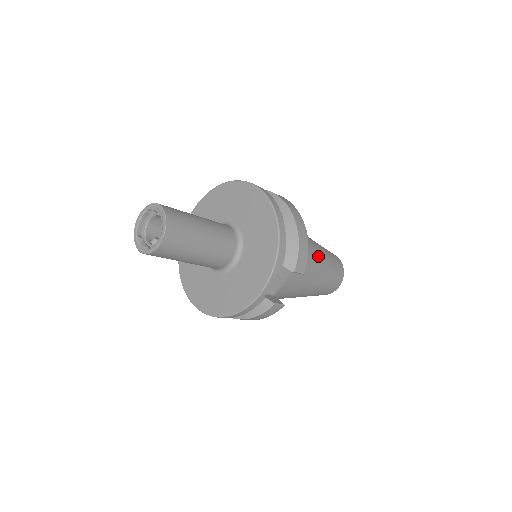
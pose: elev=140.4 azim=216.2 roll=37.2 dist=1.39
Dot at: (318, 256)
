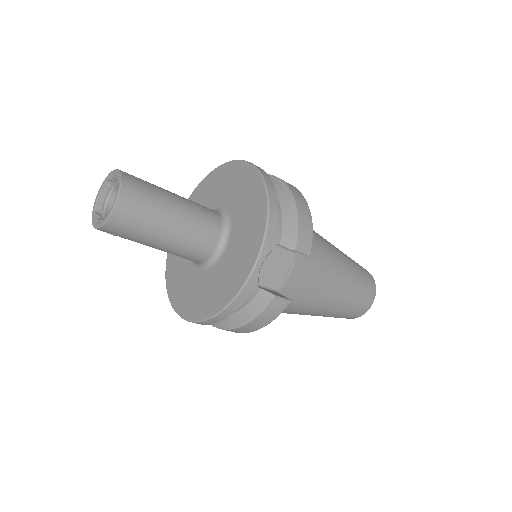
Dot at: (335, 255)
